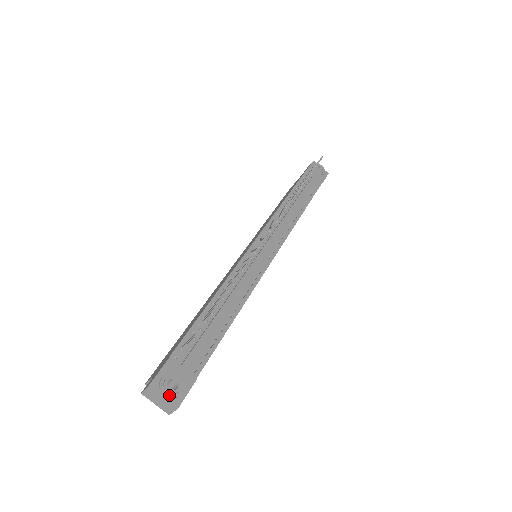
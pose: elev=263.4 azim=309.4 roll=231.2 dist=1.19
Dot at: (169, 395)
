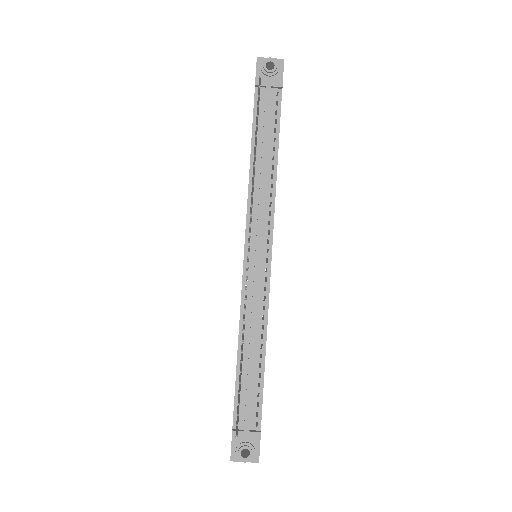
Dot at: (247, 460)
